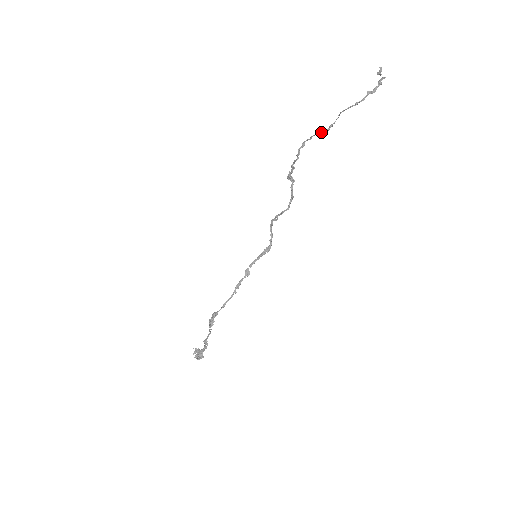
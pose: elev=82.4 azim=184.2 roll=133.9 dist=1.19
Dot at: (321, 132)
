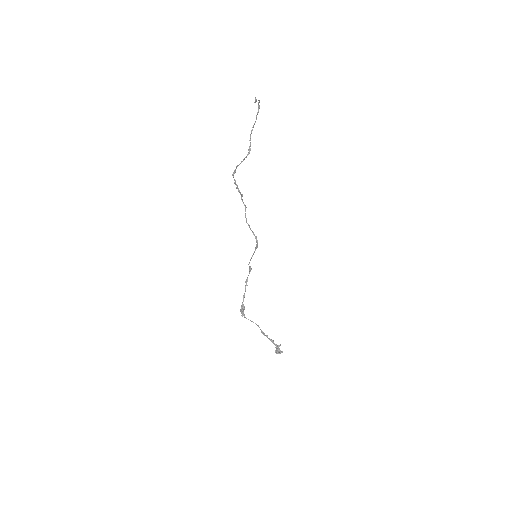
Dot at: occluded
